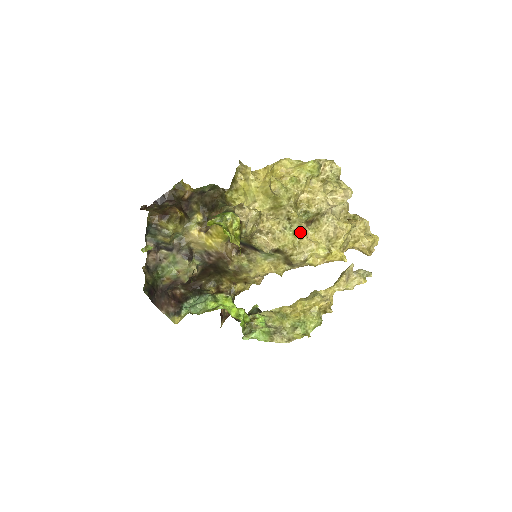
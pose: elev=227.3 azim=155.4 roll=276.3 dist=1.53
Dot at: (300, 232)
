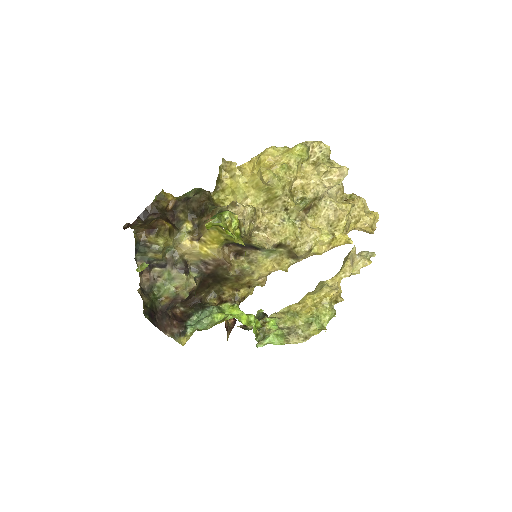
Dot at: (299, 221)
